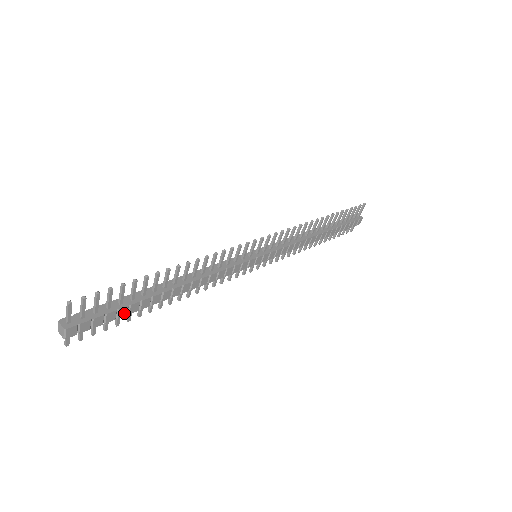
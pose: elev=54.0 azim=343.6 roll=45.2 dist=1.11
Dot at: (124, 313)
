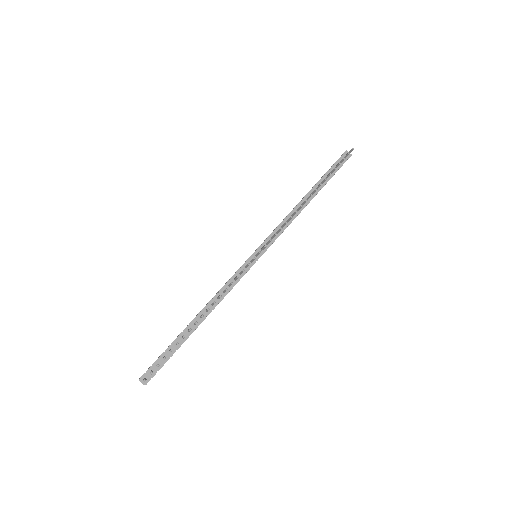
Dot at: occluded
